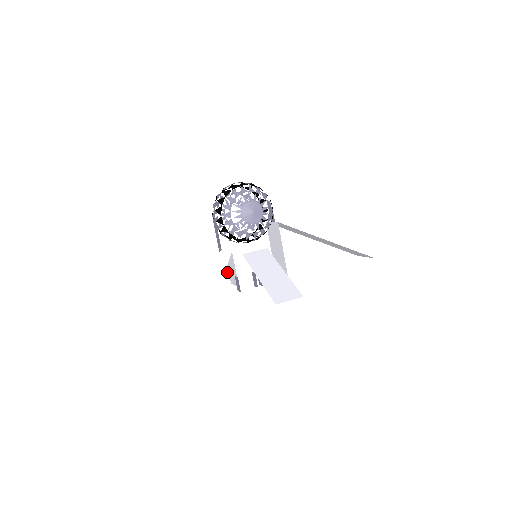
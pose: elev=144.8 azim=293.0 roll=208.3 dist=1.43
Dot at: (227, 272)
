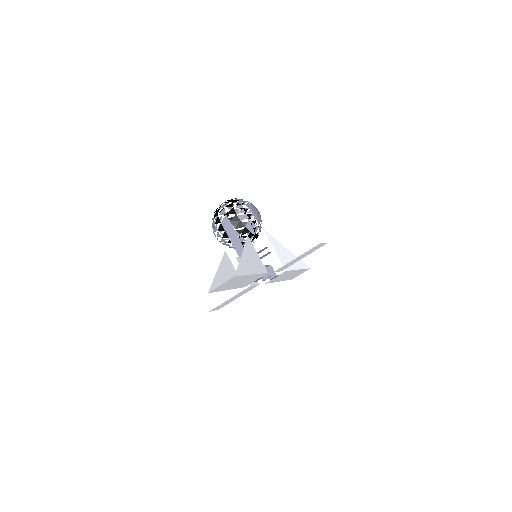
Dot at: (257, 253)
